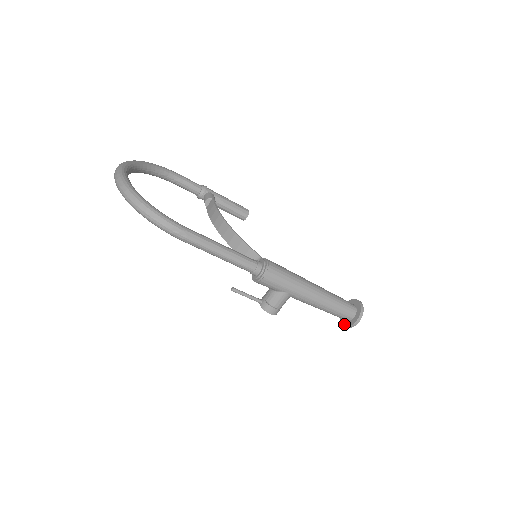
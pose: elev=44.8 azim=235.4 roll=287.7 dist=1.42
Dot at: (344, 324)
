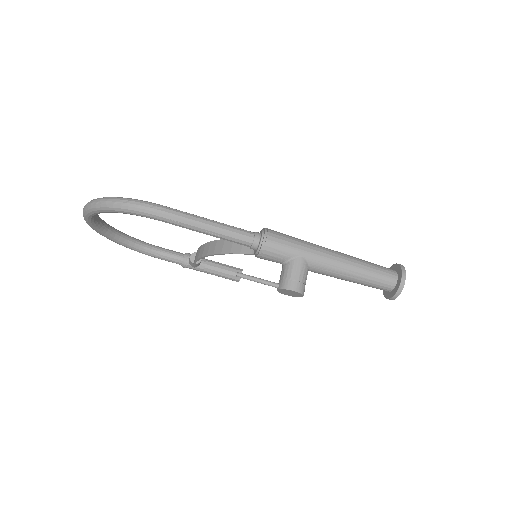
Dot at: (392, 295)
